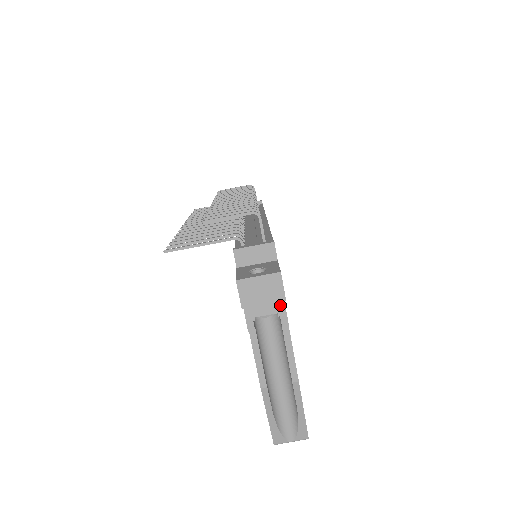
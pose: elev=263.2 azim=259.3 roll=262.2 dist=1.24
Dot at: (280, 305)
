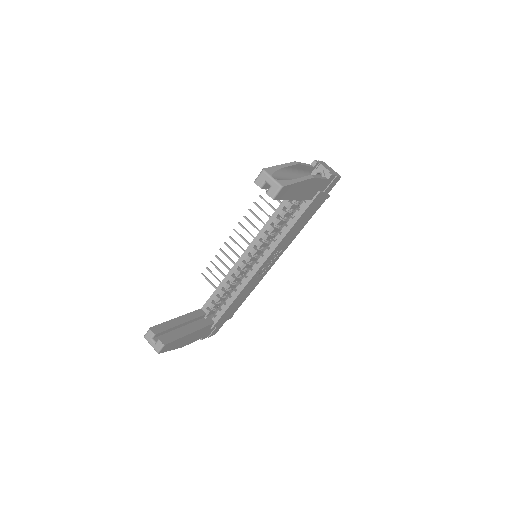
Dot at: (333, 174)
